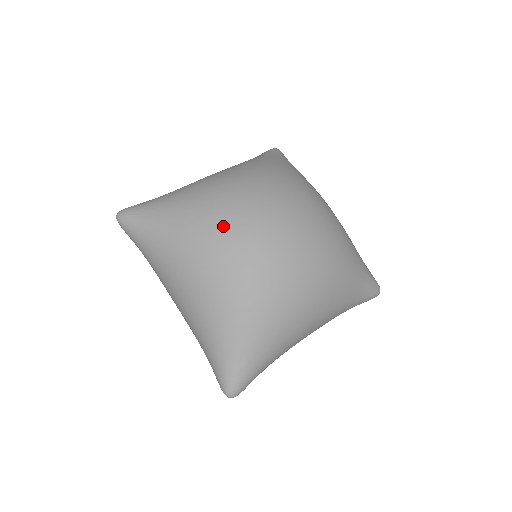
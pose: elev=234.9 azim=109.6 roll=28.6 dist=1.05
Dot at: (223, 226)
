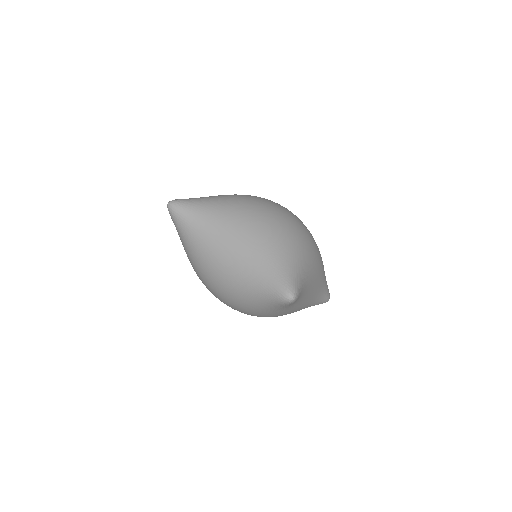
Dot at: (259, 201)
